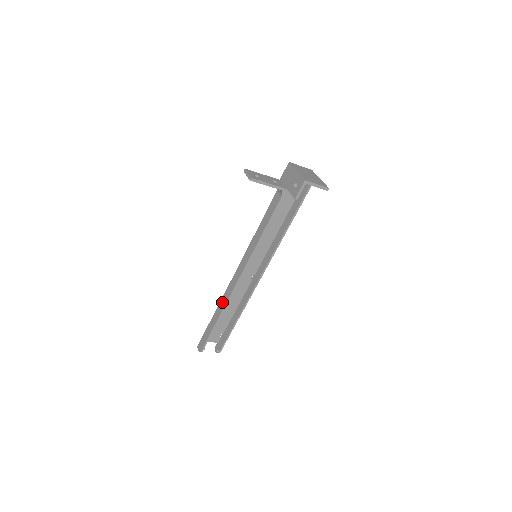
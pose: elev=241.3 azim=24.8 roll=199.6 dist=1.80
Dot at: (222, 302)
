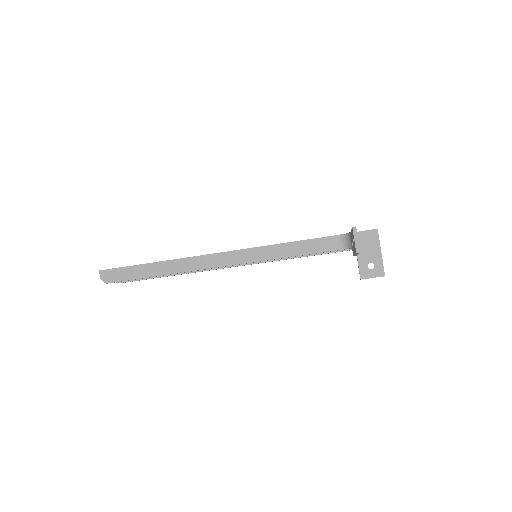
Dot at: (178, 264)
